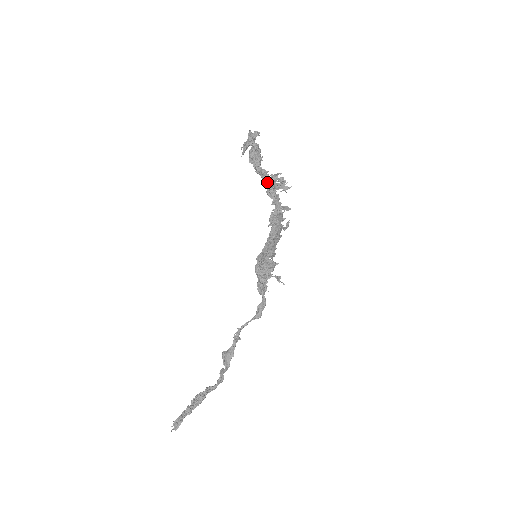
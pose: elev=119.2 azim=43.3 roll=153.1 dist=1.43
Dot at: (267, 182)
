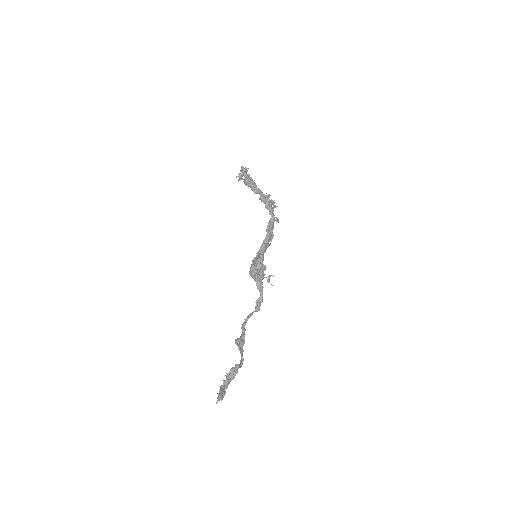
Dot at: (266, 197)
